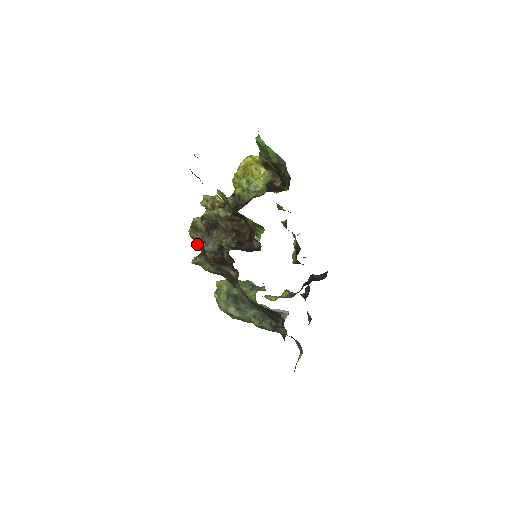
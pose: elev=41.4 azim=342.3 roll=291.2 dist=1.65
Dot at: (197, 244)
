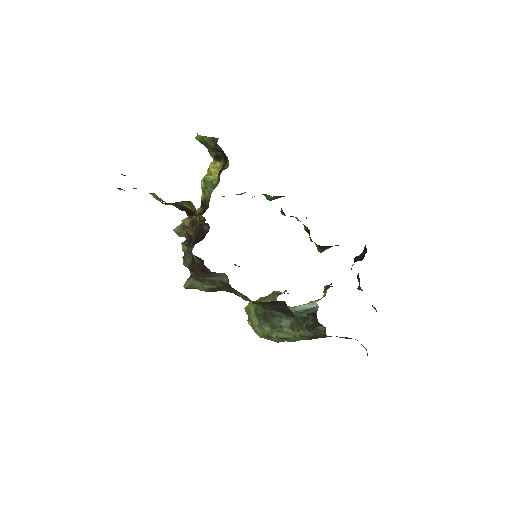
Dot at: occluded
